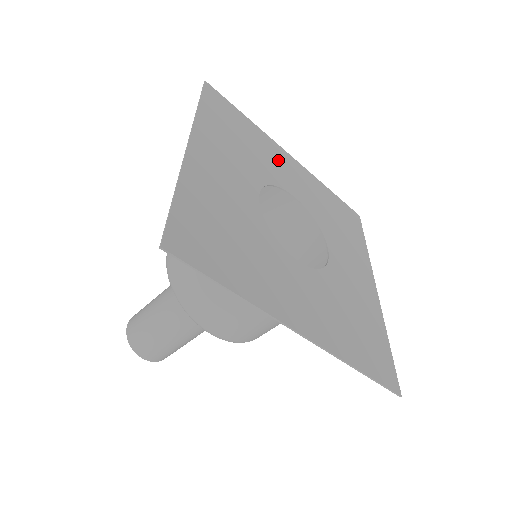
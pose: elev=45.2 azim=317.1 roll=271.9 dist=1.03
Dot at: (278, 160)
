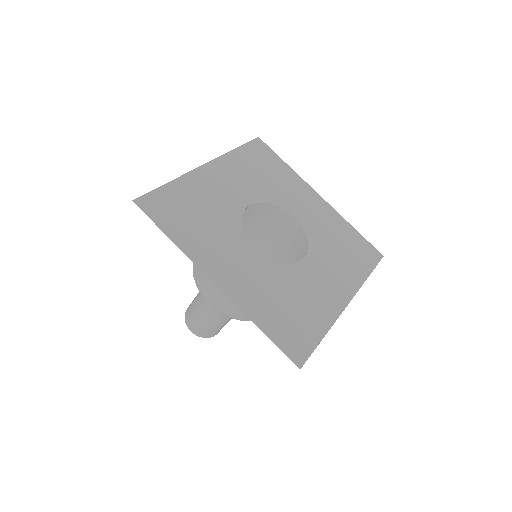
Dot at: (214, 188)
